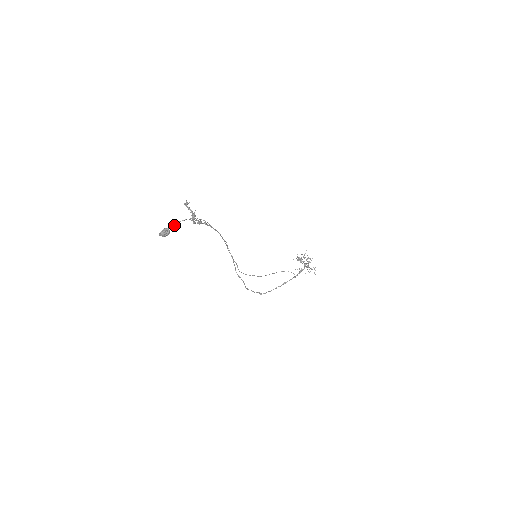
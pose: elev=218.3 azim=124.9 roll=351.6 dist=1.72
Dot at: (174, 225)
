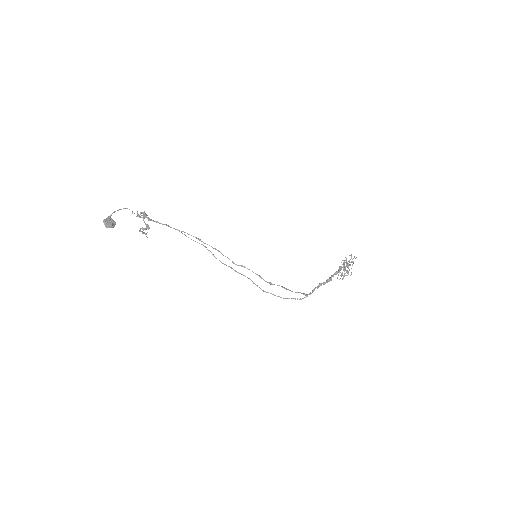
Dot at: occluded
